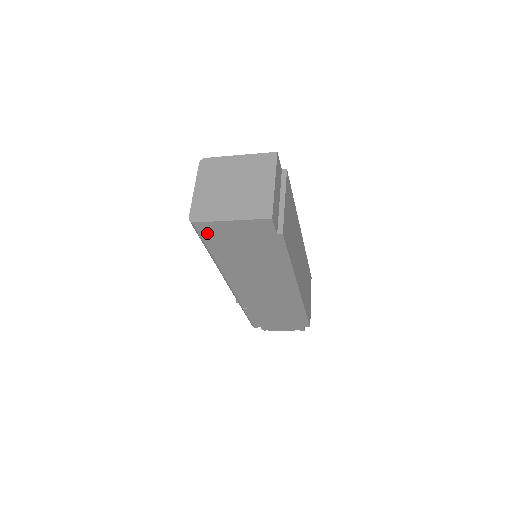
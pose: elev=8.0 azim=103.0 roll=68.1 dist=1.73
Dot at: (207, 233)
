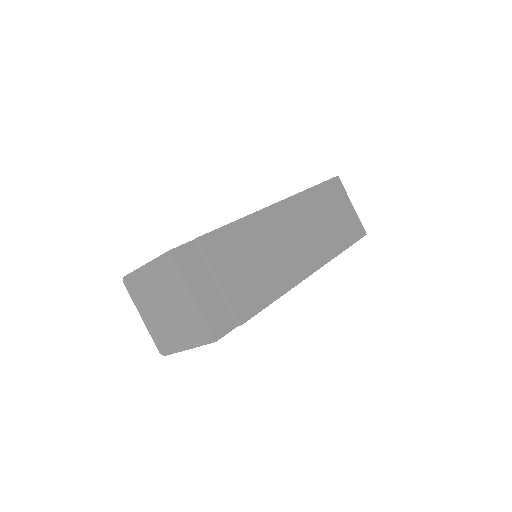
Dot at: occluded
